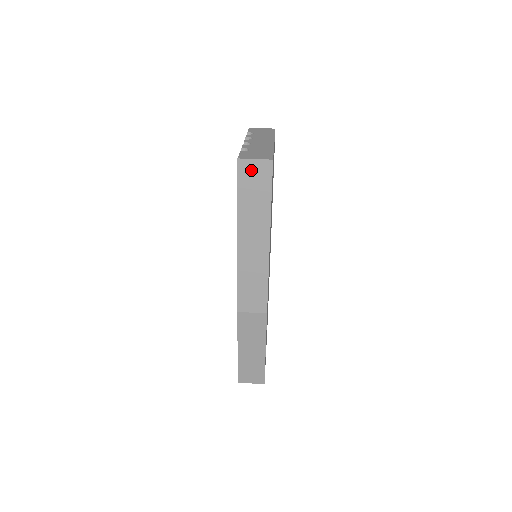
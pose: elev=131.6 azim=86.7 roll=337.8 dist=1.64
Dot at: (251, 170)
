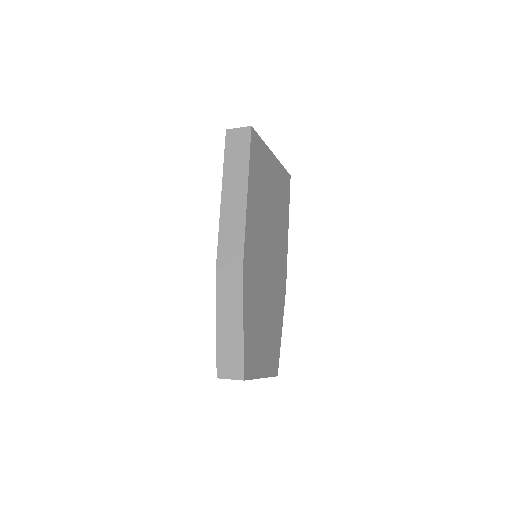
Dot at: (235, 136)
